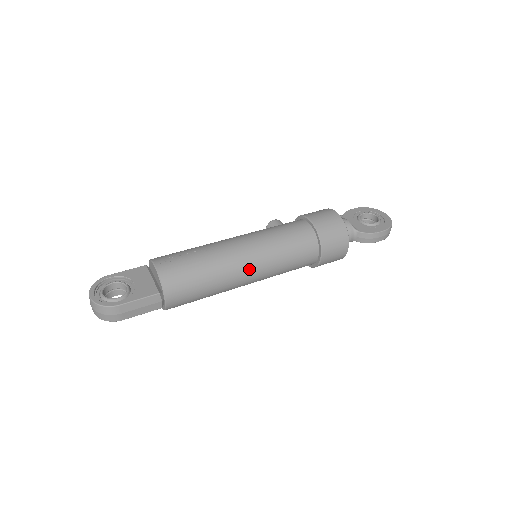
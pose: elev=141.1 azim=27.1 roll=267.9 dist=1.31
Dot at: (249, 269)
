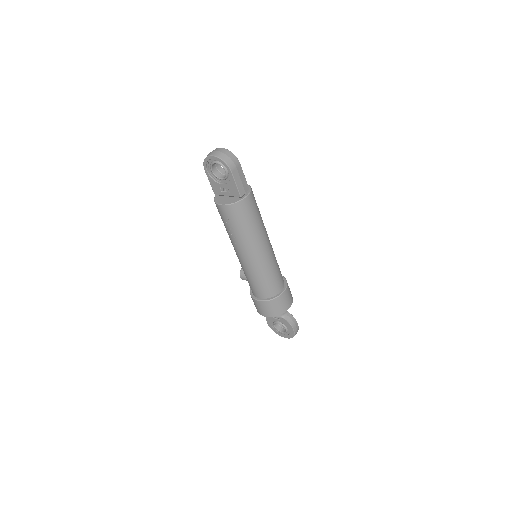
Dot at: (269, 244)
